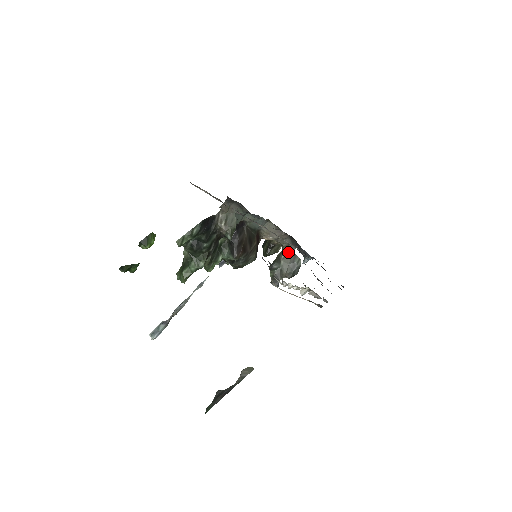
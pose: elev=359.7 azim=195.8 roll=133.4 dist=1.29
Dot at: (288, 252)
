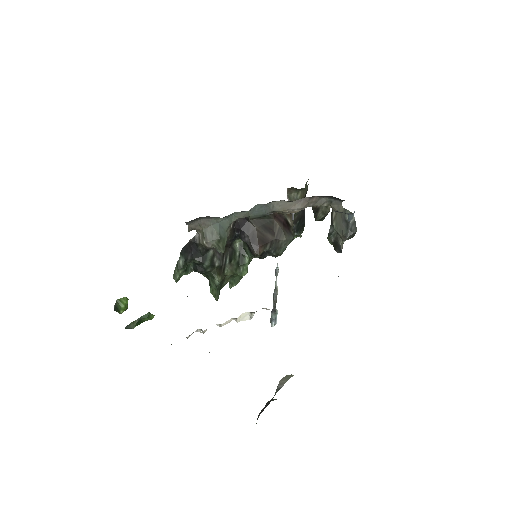
Dot at: (335, 210)
